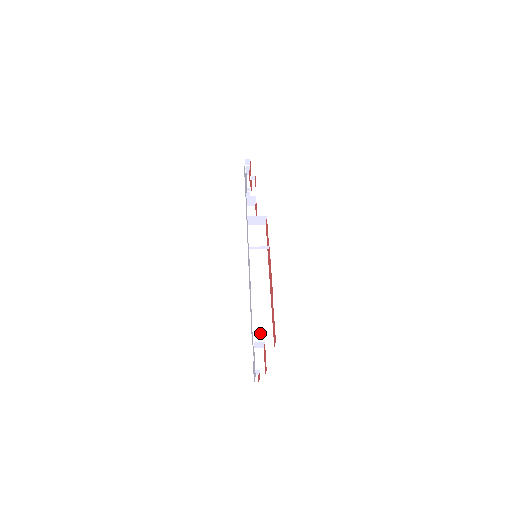
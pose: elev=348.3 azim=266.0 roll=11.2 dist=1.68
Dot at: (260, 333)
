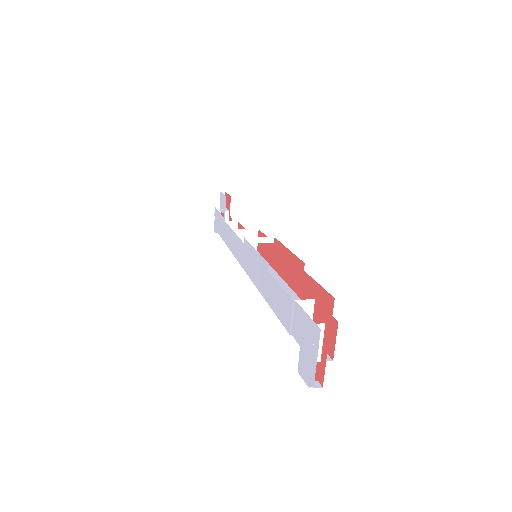
Dot at: occluded
